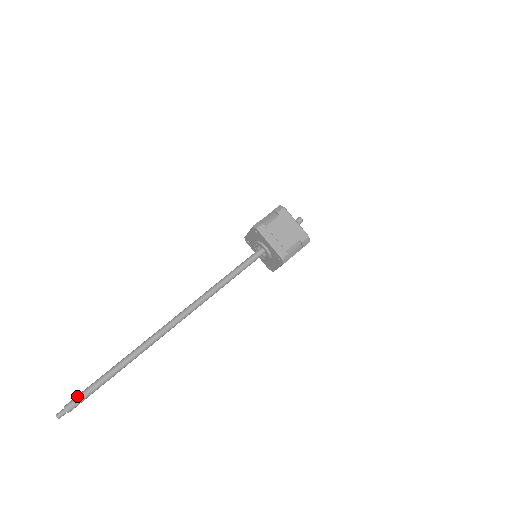
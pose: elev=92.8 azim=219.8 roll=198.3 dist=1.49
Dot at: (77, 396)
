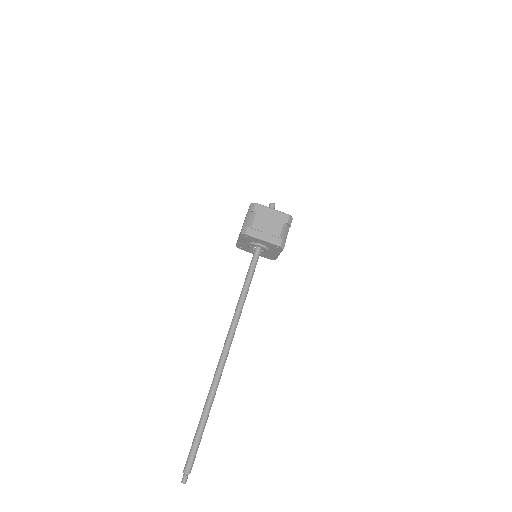
Dot at: (188, 457)
